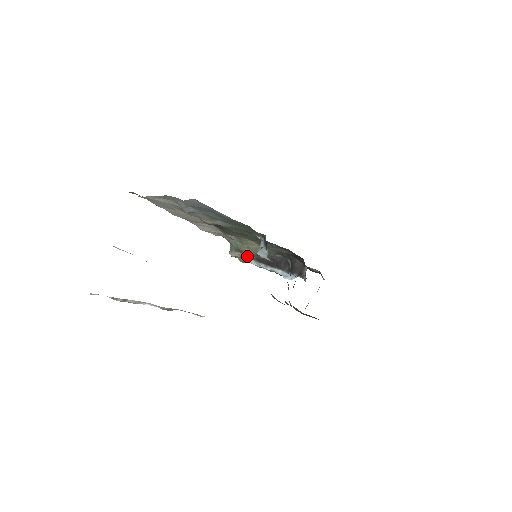
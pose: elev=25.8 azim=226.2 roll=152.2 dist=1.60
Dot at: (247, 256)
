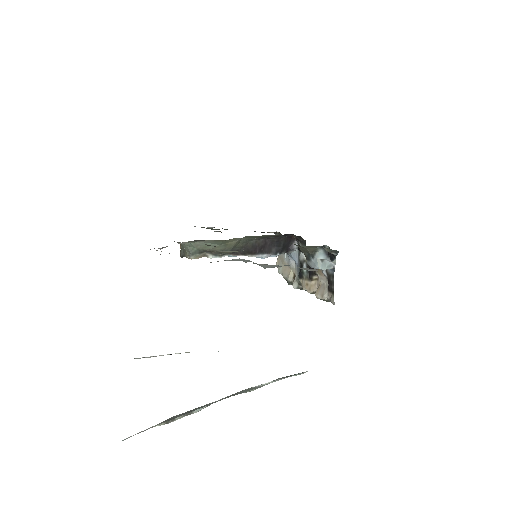
Dot at: (217, 253)
